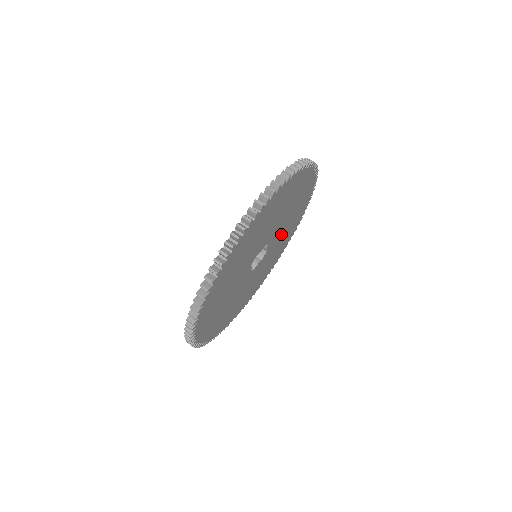
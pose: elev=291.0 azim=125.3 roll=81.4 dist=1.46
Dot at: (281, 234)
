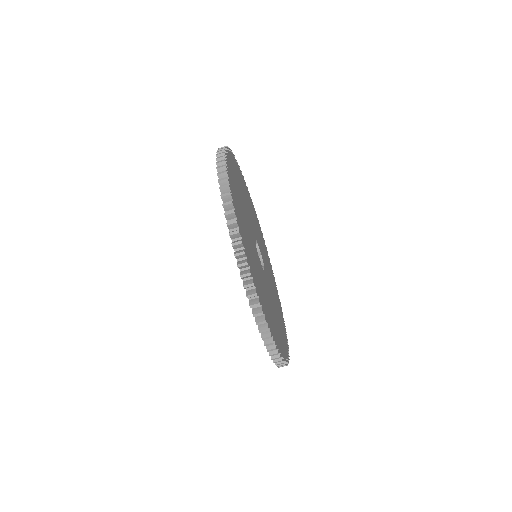
Dot at: (246, 210)
